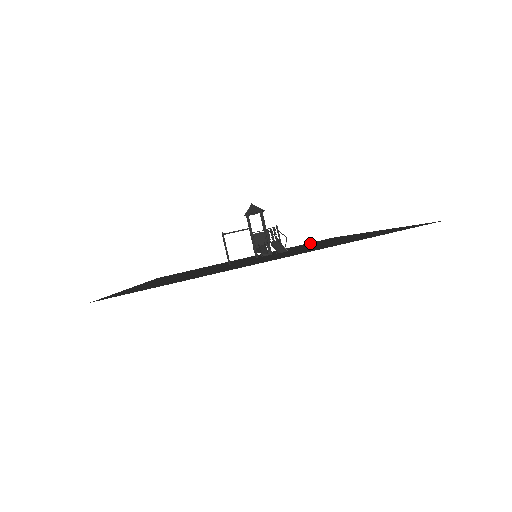
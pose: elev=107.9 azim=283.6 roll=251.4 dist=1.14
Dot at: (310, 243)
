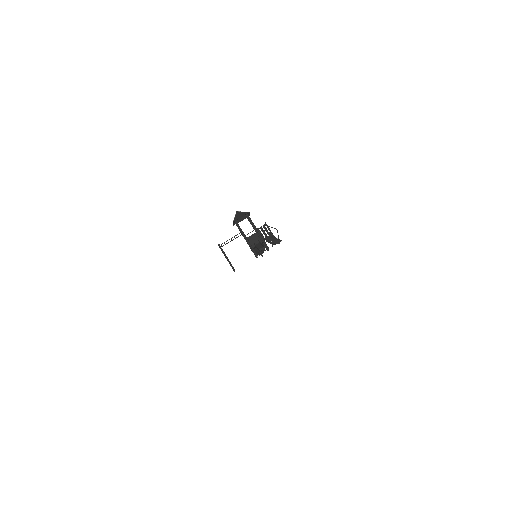
Dot at: occluded
